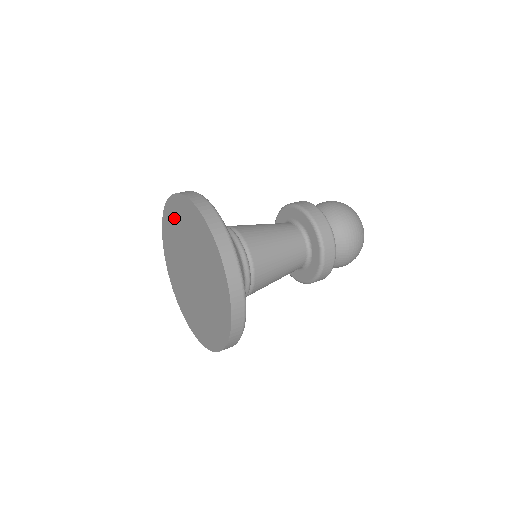
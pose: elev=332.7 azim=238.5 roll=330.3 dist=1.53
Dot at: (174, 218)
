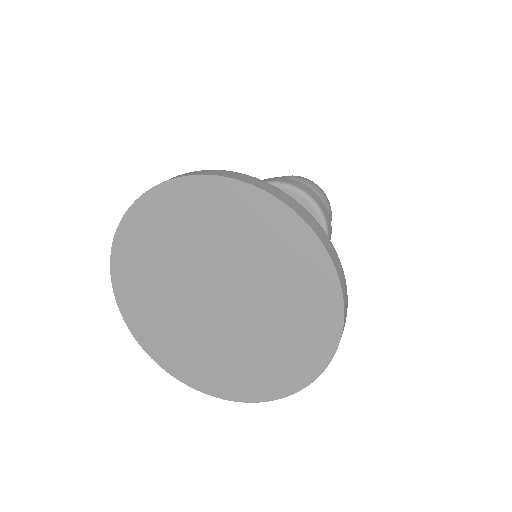
Dot at: (192, 211)
